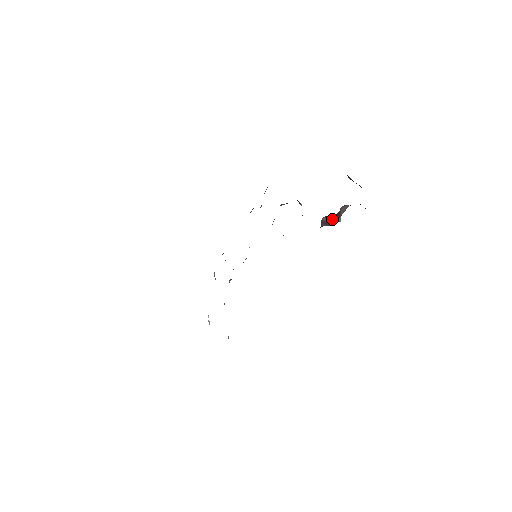
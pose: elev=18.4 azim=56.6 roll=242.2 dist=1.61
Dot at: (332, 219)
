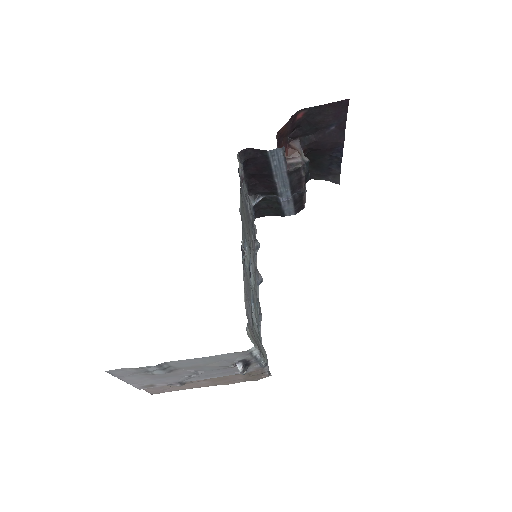
Dot at: (293, 159)
